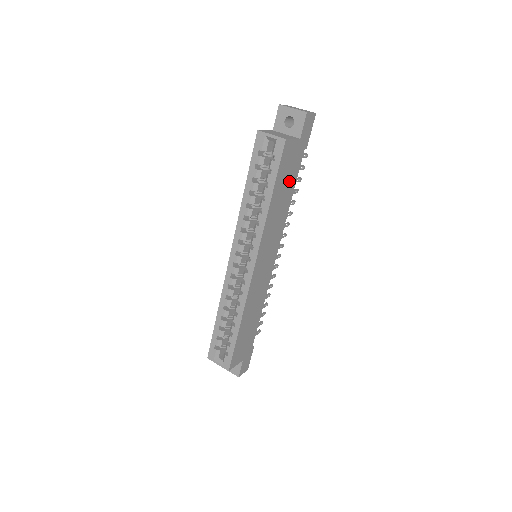
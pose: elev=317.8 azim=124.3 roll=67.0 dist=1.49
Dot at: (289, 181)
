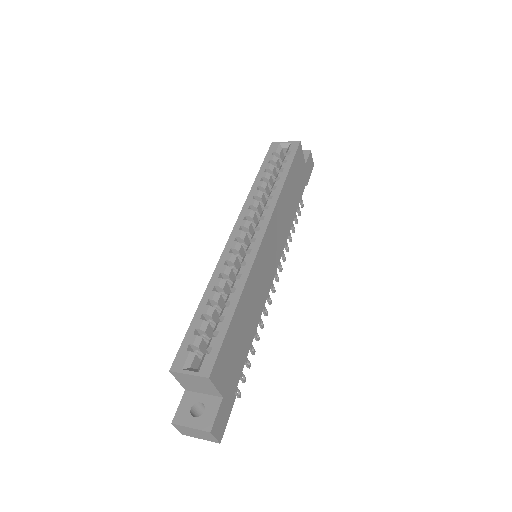
Dot at: (296, 191)
